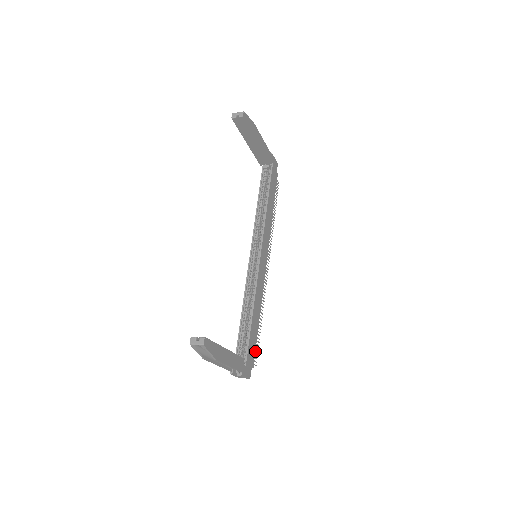
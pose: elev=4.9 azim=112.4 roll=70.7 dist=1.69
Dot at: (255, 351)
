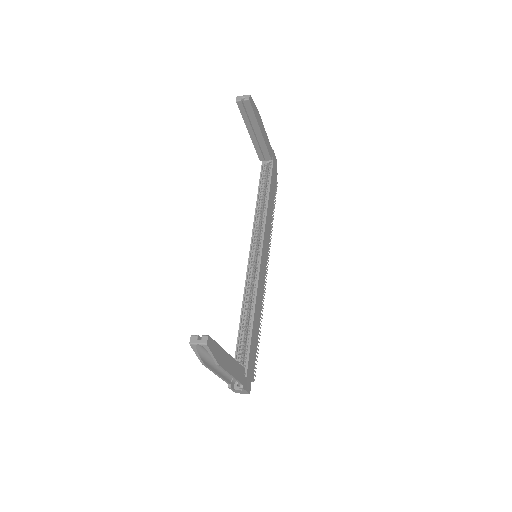
Dot at: occluded
